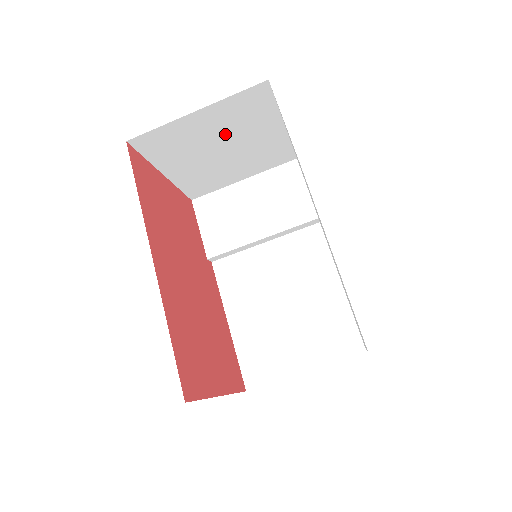
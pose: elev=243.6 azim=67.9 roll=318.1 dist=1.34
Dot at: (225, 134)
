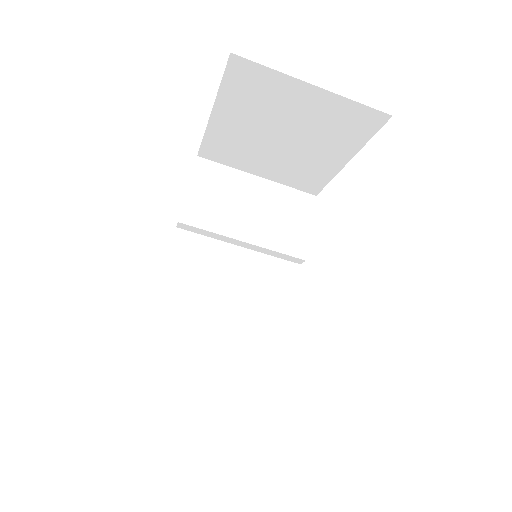
Dot at: (304, 126)
